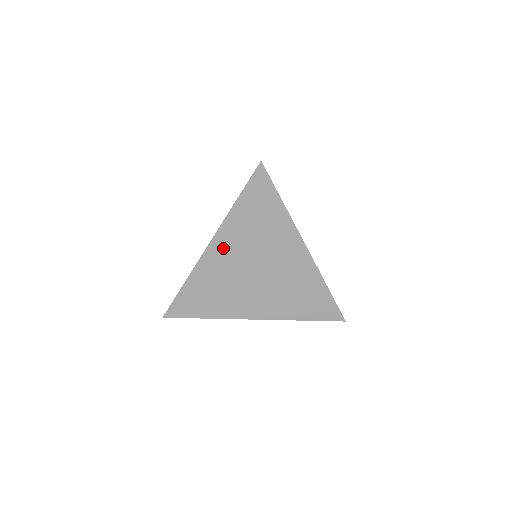
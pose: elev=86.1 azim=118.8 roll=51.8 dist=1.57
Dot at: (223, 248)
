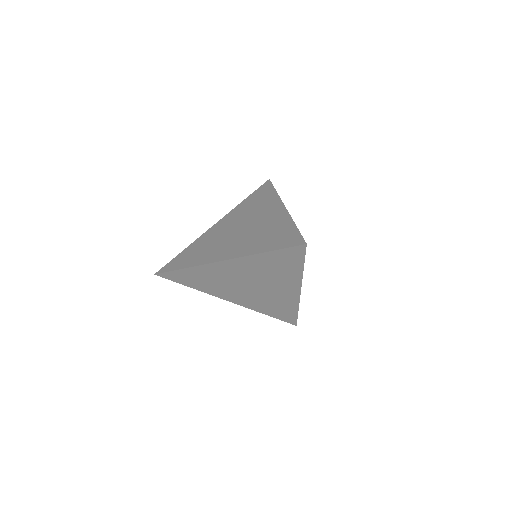
Dot at: (233, 267)
